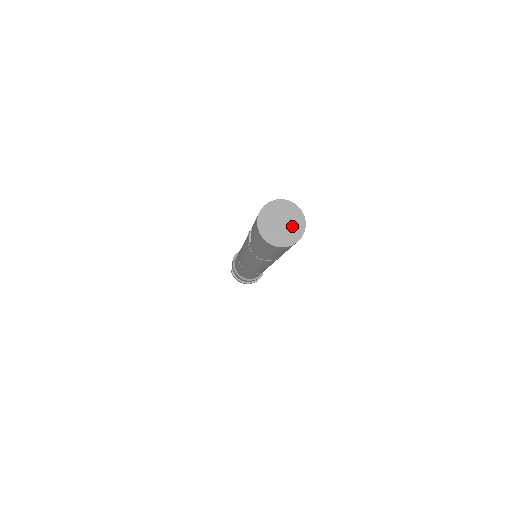
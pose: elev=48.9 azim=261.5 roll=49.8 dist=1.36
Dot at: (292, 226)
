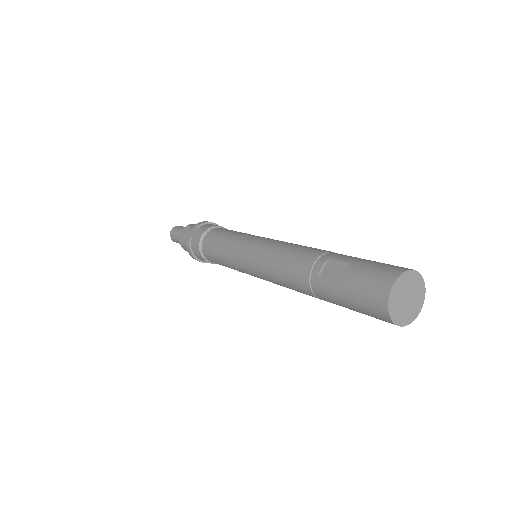
Dot at: (413, 306)
